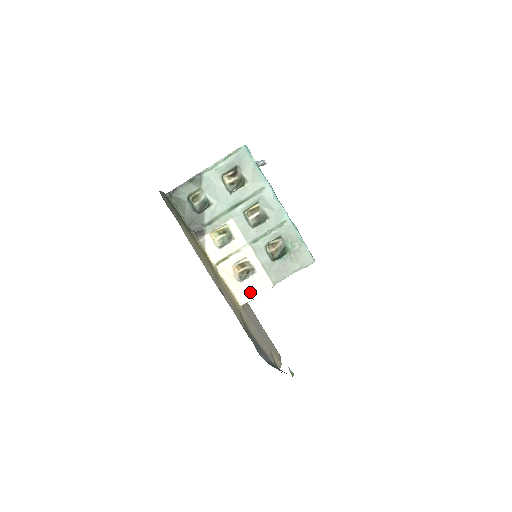
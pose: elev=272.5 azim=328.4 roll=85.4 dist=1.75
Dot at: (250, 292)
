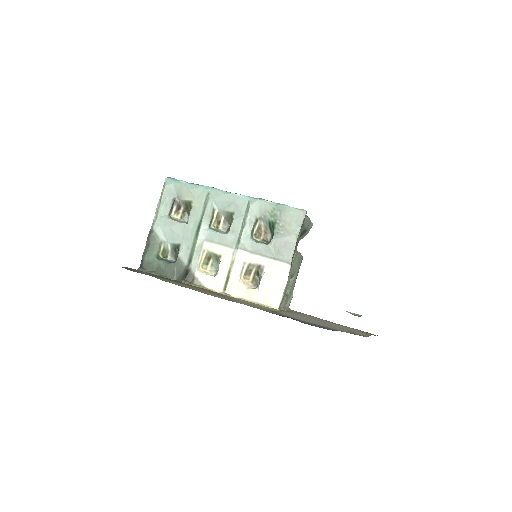
Dot at: (274, 289)
